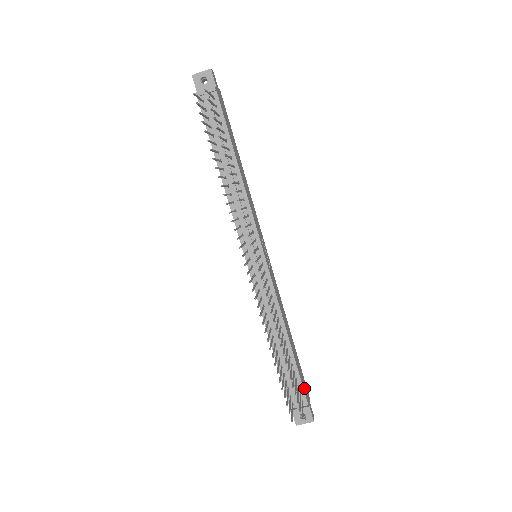
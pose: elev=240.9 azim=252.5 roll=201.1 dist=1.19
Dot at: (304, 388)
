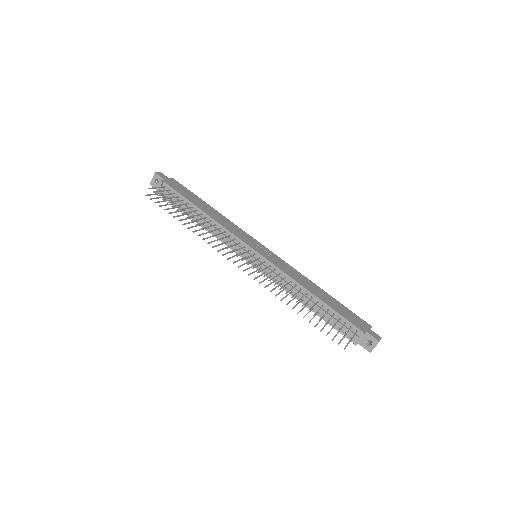
Dot at: (353, 321)
